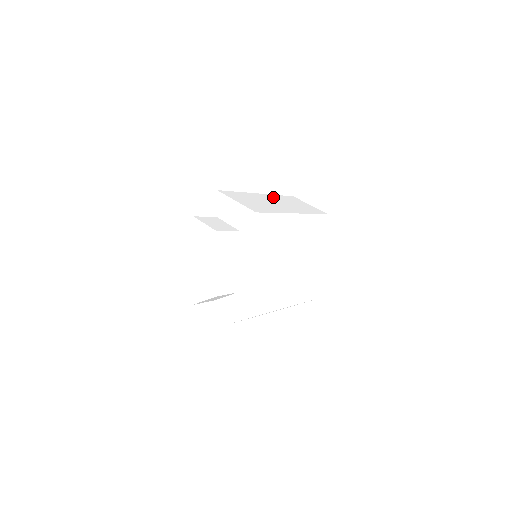
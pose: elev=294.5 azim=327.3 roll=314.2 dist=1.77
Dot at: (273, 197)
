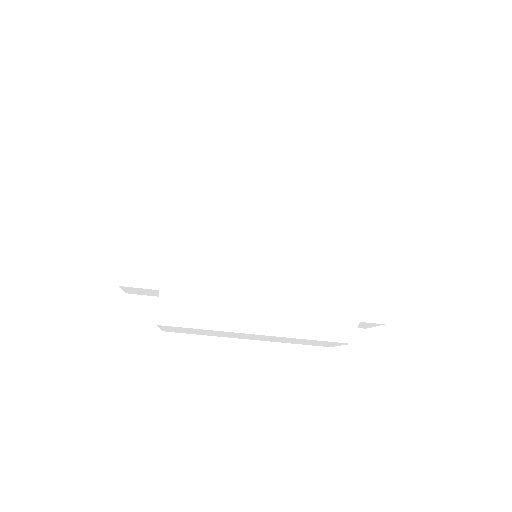
Dot at: (296, 211)
